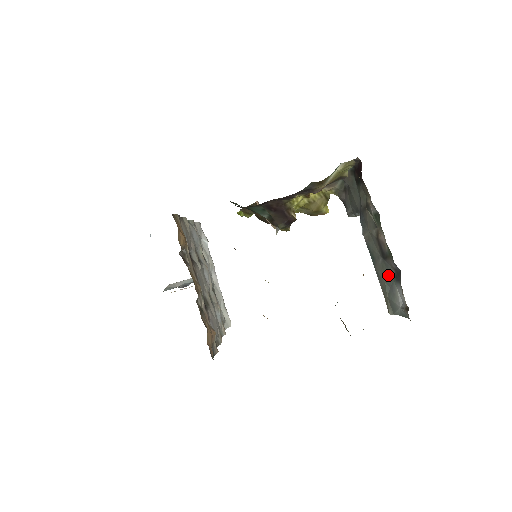
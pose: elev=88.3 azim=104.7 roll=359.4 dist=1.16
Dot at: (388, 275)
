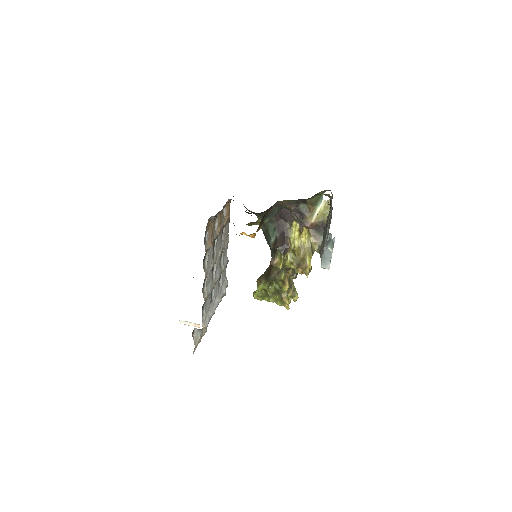
Dot at: occluded
